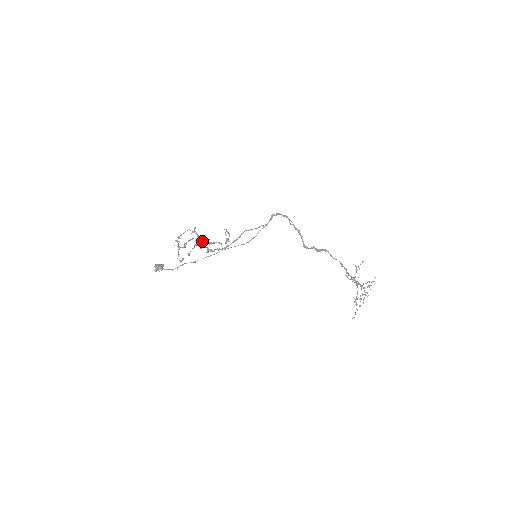
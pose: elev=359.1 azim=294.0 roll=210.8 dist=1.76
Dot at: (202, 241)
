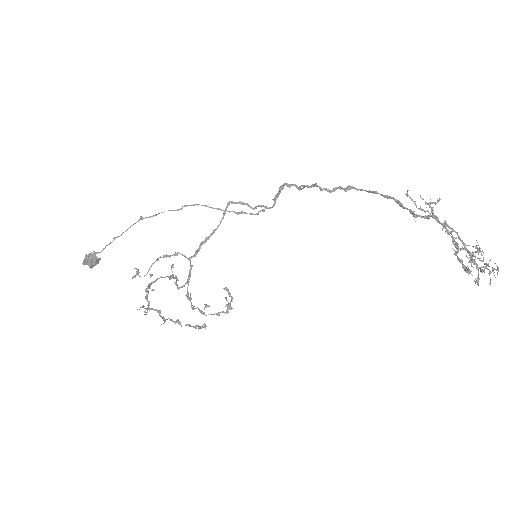
Dot at: occluded
